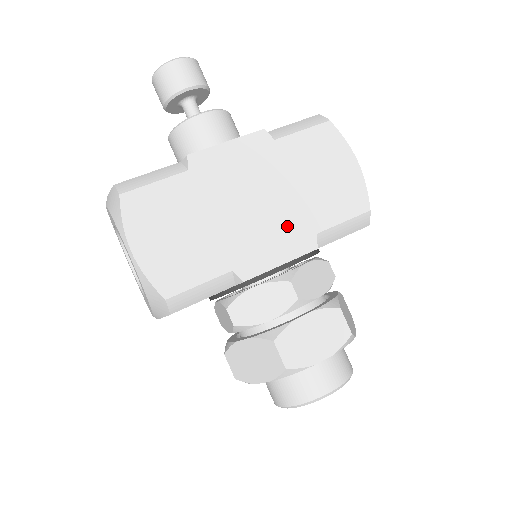
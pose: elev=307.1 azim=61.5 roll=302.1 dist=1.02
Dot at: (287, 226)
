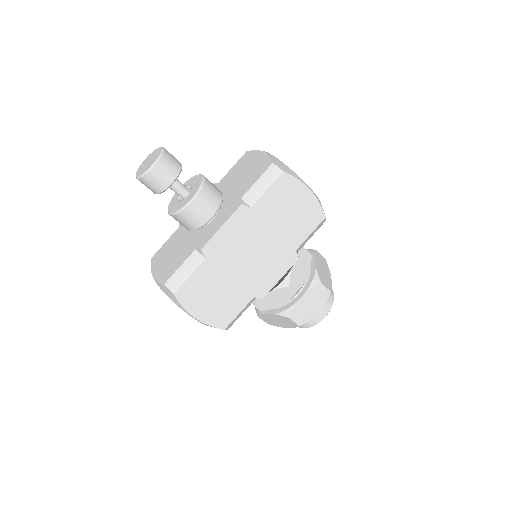
Dot at: (277, 256)
